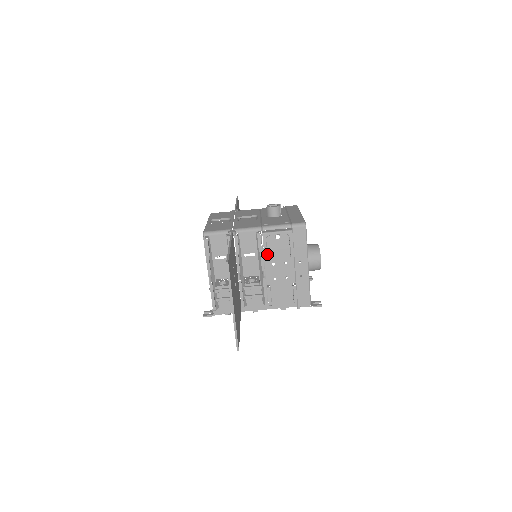
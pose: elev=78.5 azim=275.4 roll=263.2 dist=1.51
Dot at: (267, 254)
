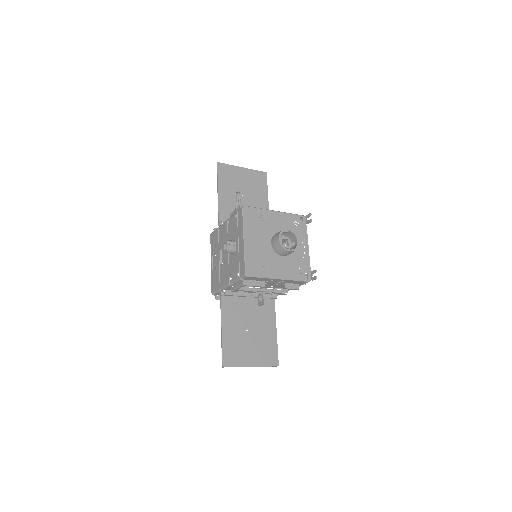
Dot at: occluded
